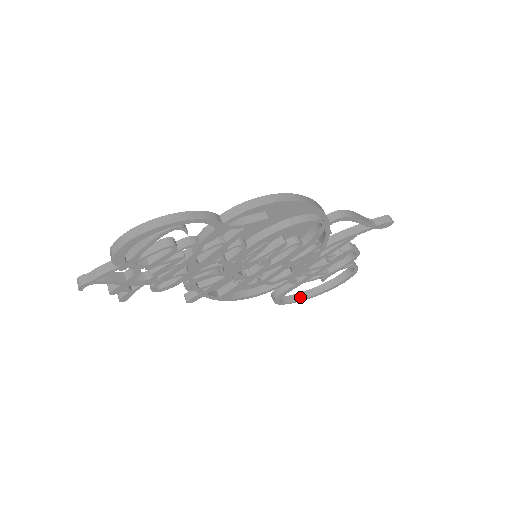
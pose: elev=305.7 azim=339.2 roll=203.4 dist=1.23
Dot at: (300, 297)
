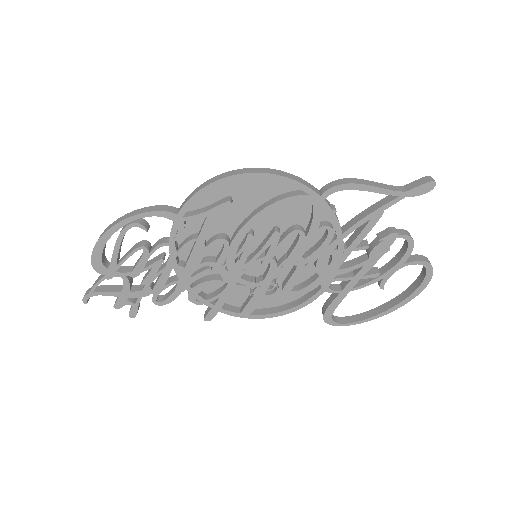
Dot at: (366, 316)
